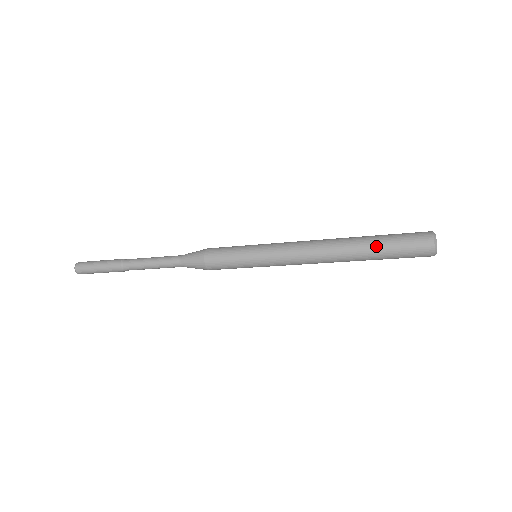
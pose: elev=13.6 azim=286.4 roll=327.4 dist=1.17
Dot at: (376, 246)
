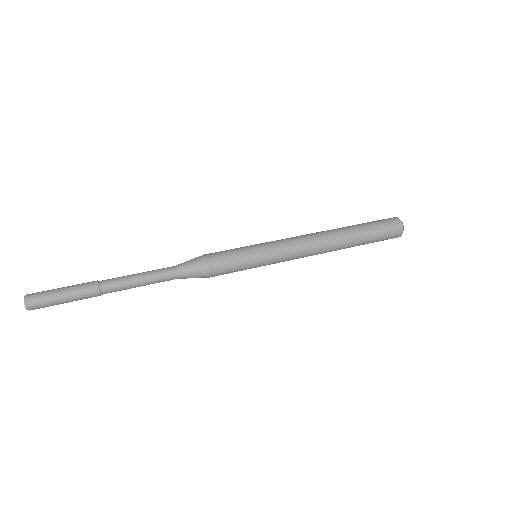
Dot at: (364, 238)
